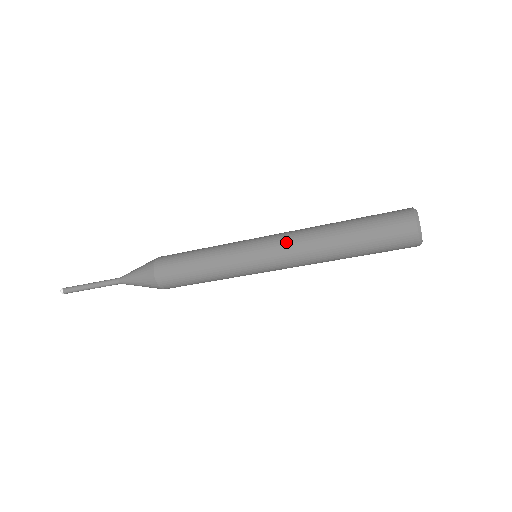
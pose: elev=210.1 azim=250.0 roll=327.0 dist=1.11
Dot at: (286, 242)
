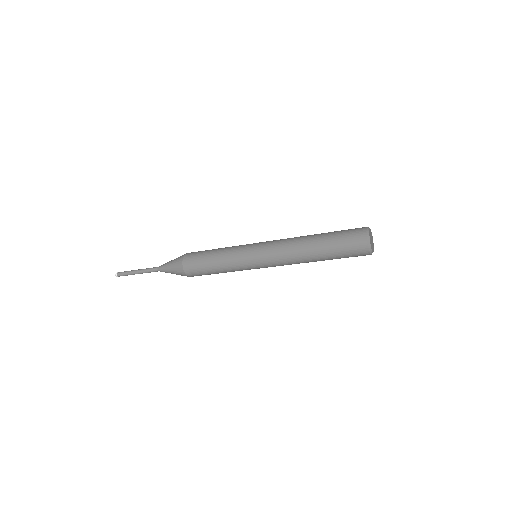
Dot at: (279, 261)
